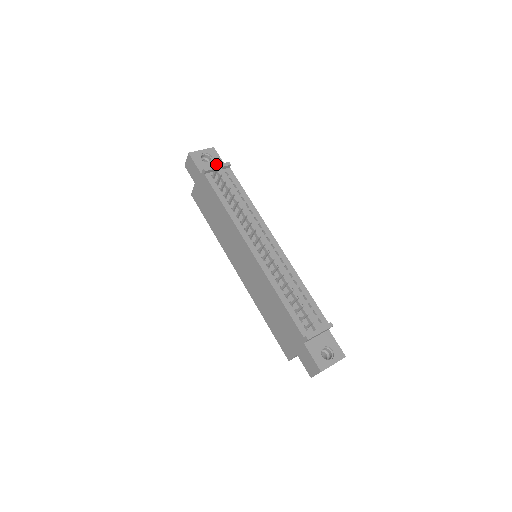
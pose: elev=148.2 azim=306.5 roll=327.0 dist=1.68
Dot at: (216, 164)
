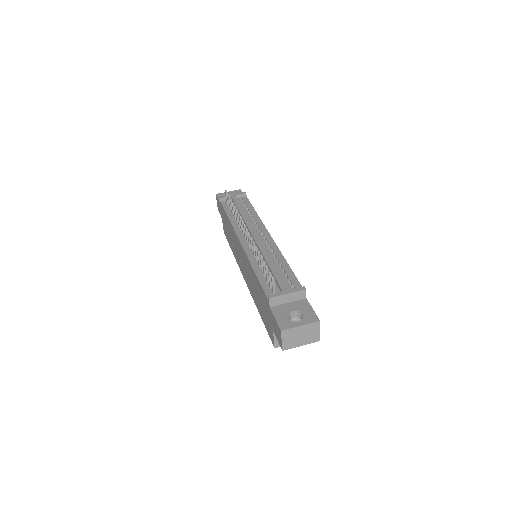
Dot at: occluded
